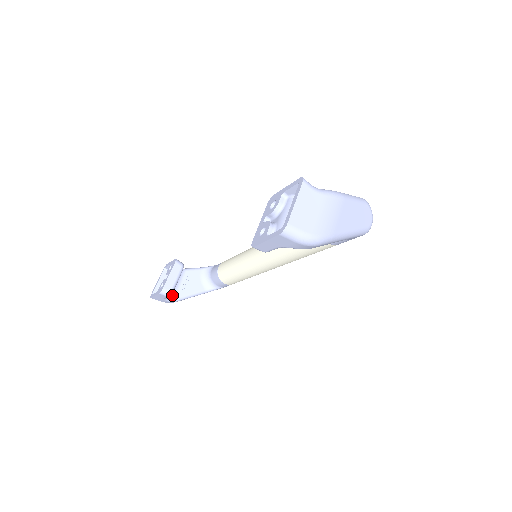
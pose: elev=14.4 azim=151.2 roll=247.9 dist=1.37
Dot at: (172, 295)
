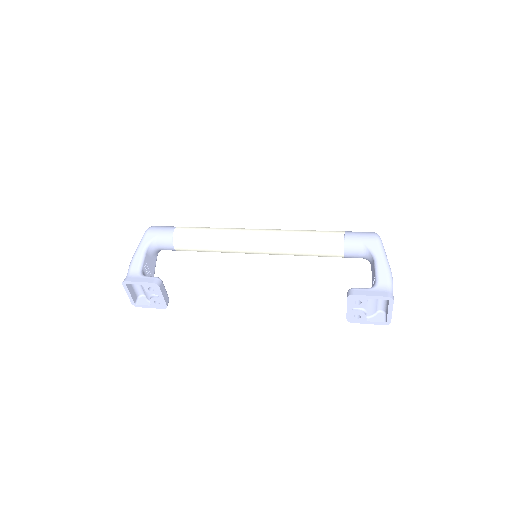
Dot at: occluded
